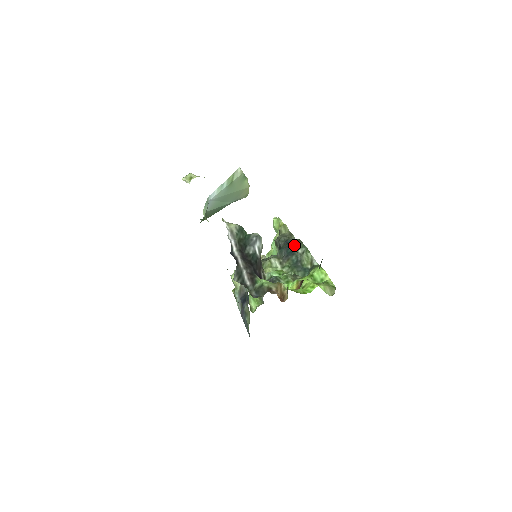
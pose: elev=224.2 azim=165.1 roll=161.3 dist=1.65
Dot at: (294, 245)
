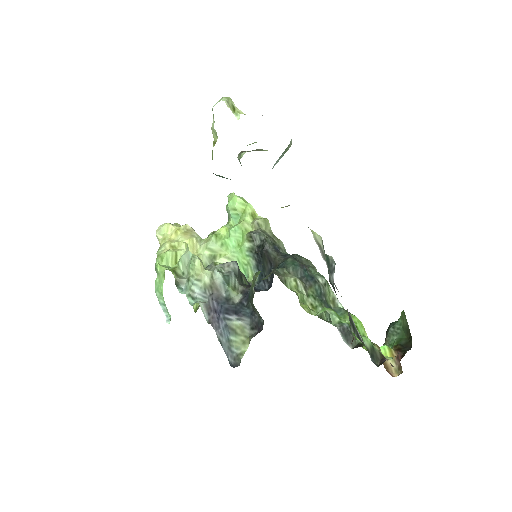
Dot at: (307, 266)
